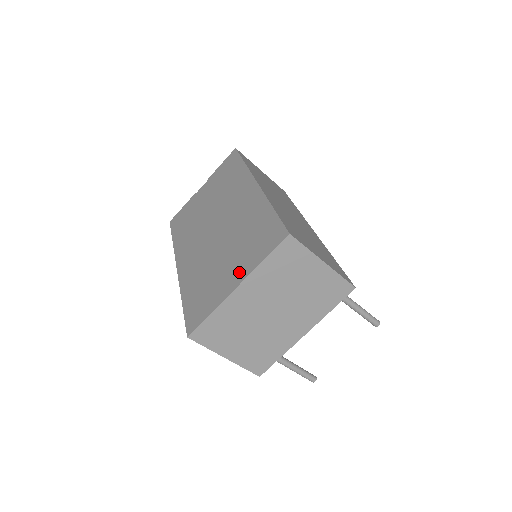
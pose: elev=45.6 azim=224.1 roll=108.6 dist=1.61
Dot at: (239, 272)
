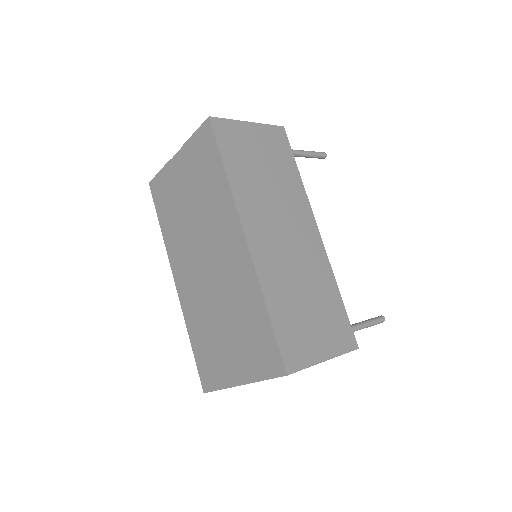
Dot at: (241, 369)
